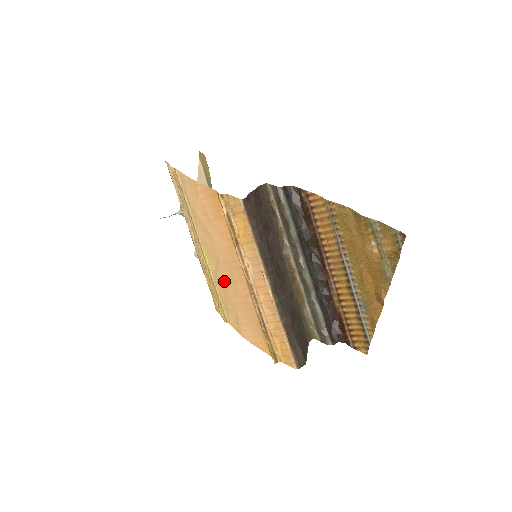
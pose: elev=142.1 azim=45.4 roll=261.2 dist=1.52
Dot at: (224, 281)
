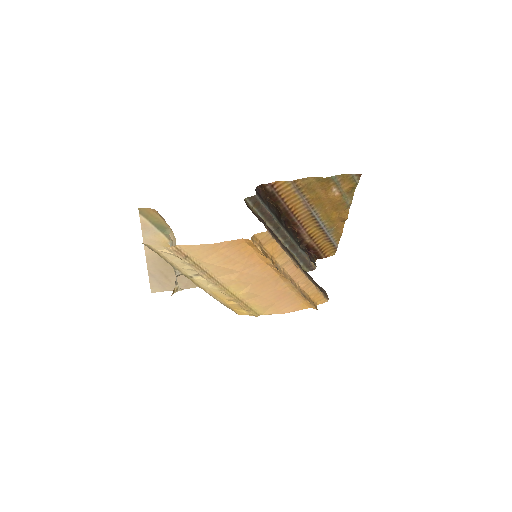
Dot at: (258, 293)
